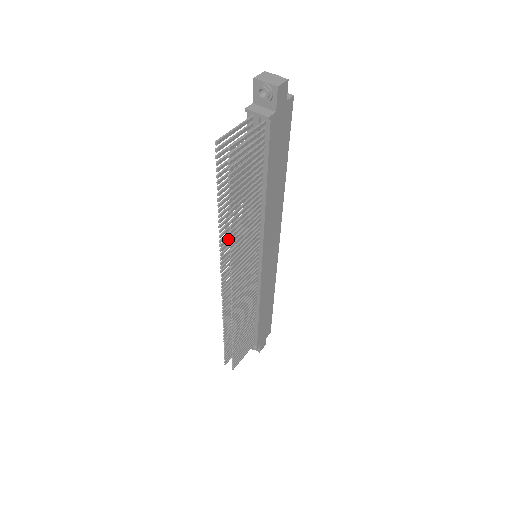
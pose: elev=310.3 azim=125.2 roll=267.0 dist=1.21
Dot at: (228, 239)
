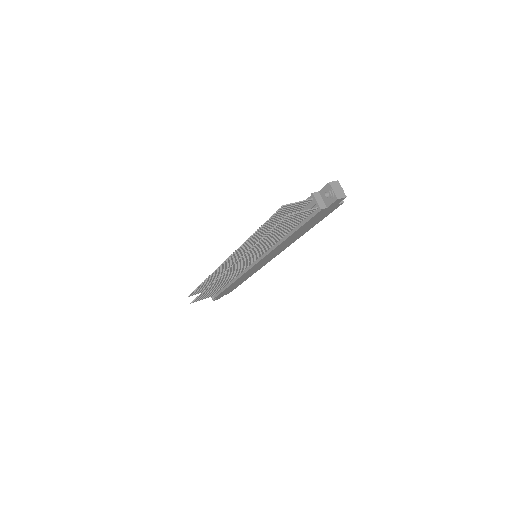
Dot at: (248, 244)
